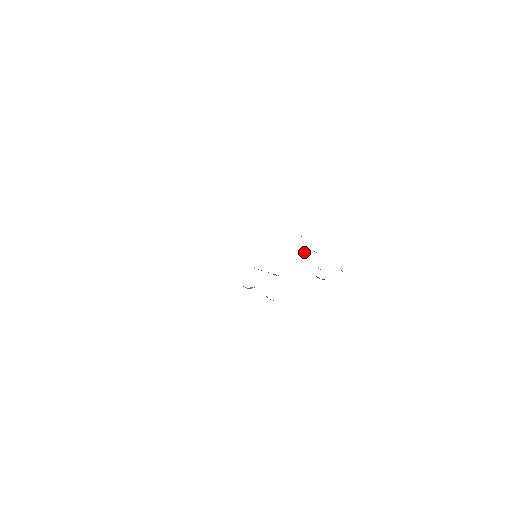
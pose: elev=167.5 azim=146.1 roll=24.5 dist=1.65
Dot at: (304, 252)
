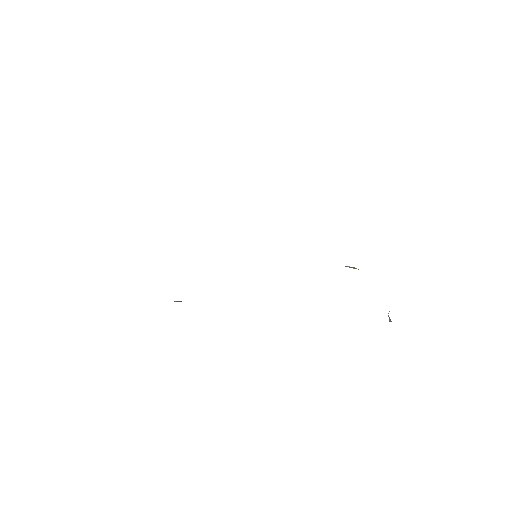
Dot at: (354, 267)
